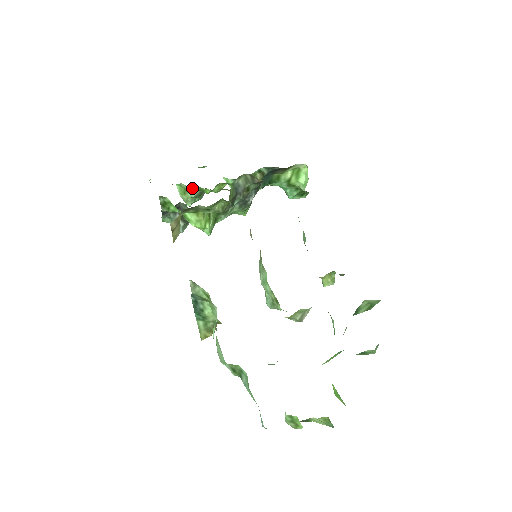
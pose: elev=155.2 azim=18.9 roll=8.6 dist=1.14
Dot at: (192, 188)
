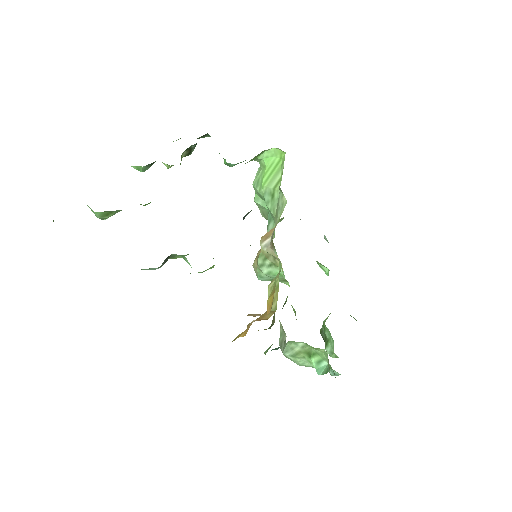
Dot at: occluded
